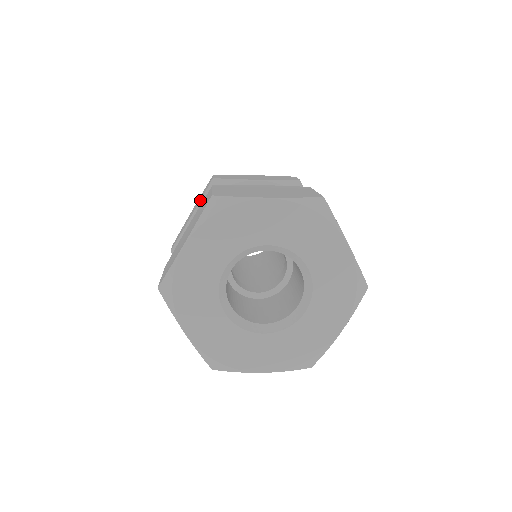
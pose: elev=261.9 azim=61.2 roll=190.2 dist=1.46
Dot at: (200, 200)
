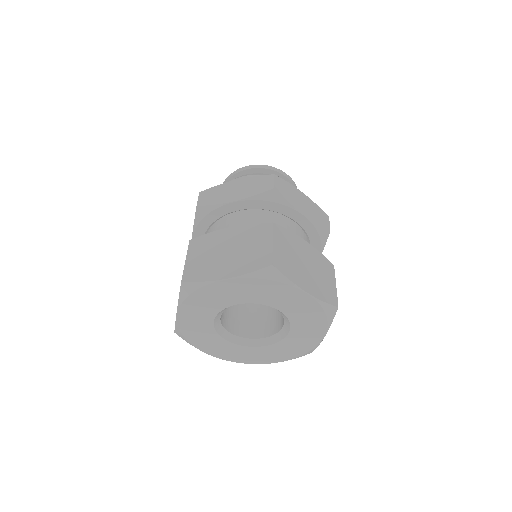
Dot at: (251, 196)
